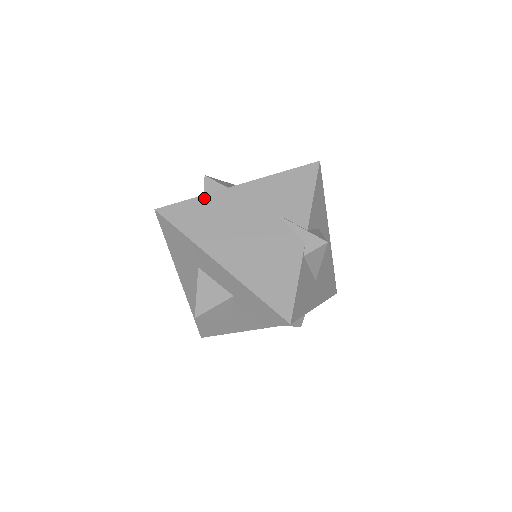
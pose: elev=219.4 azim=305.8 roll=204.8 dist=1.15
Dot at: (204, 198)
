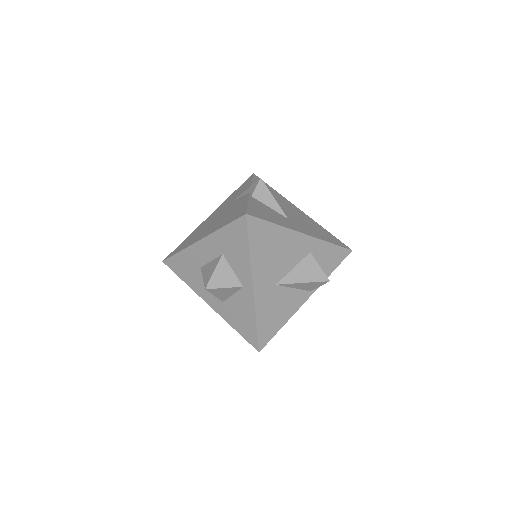
Dot at: (190, 235)
